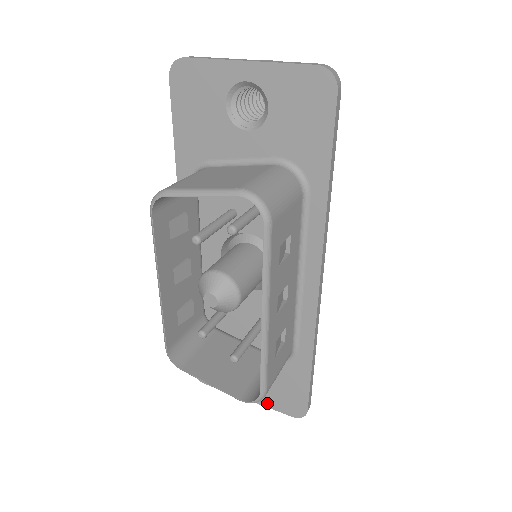
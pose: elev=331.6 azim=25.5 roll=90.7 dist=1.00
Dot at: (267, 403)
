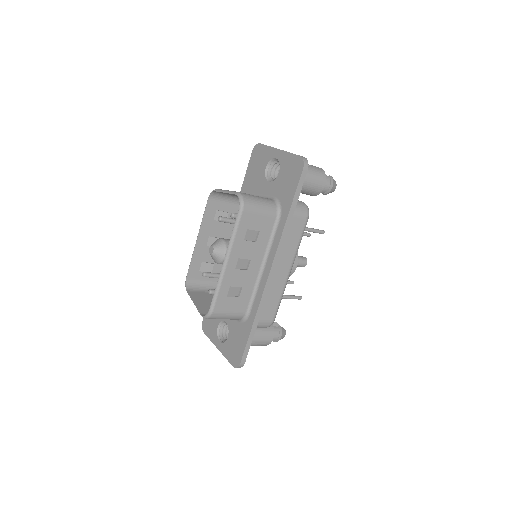
Dot at: (225, 353)
